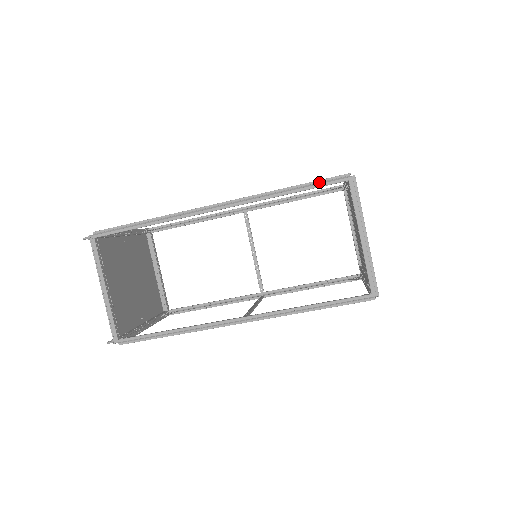
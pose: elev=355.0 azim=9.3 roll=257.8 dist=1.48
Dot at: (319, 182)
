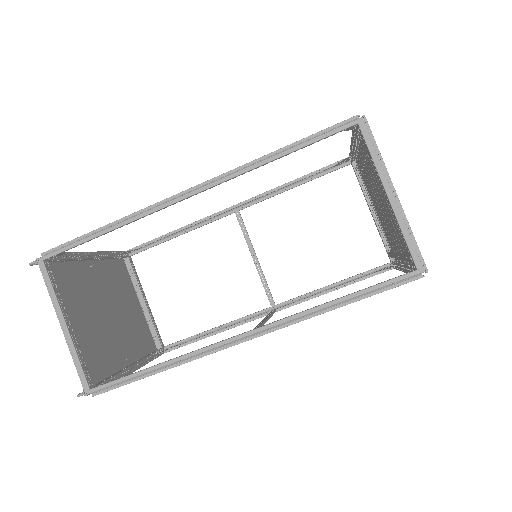
Dot at: (319, 134)
